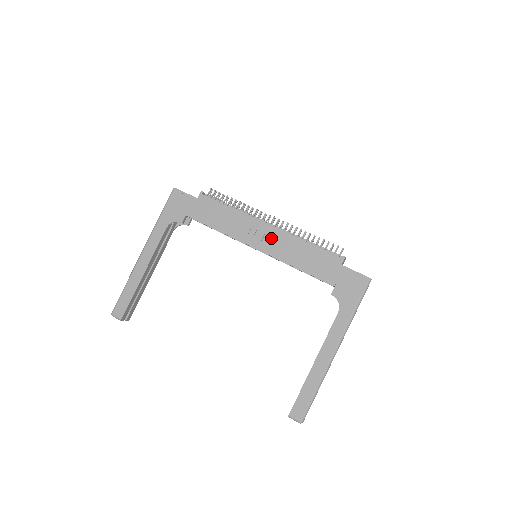
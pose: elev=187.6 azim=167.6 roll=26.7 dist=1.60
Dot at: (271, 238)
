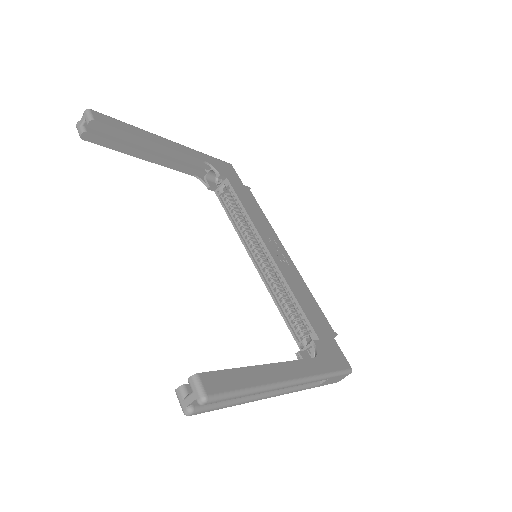
Dot at: (285, 259)
